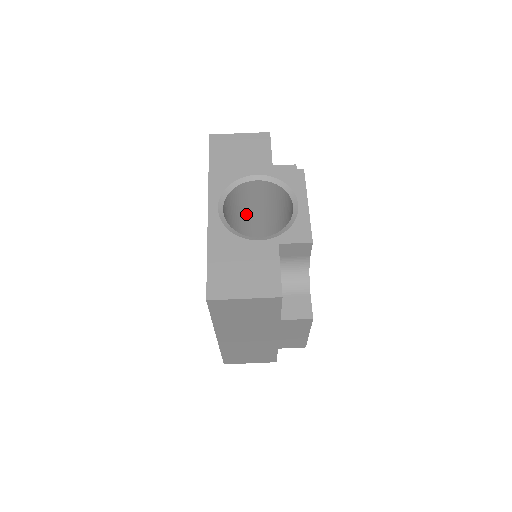
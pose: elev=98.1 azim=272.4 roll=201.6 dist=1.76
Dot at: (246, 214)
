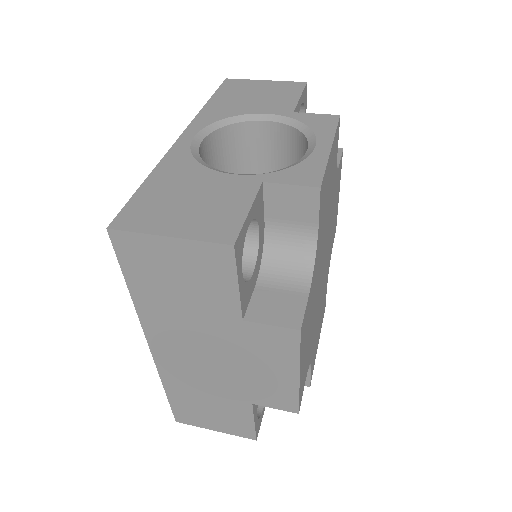
Dot at: occluded
